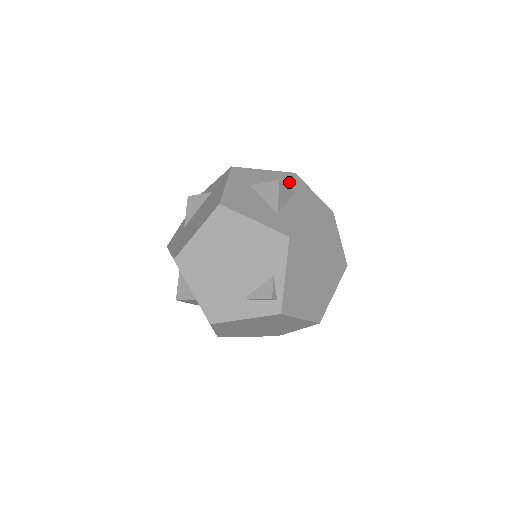
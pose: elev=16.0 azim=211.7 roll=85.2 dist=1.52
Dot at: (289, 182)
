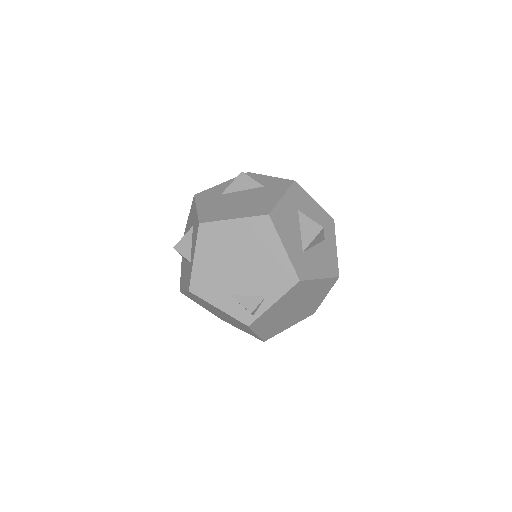
Dot at: (326, 226)
